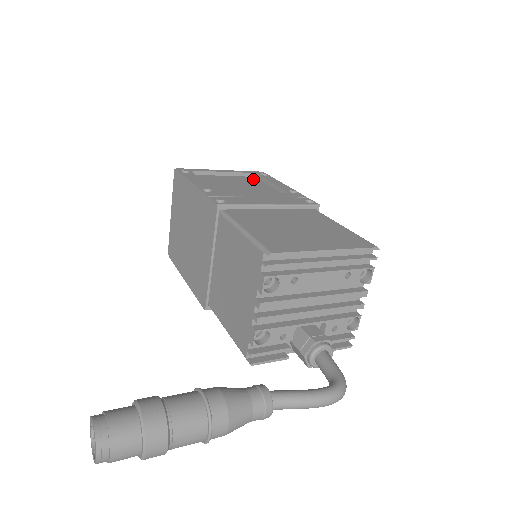
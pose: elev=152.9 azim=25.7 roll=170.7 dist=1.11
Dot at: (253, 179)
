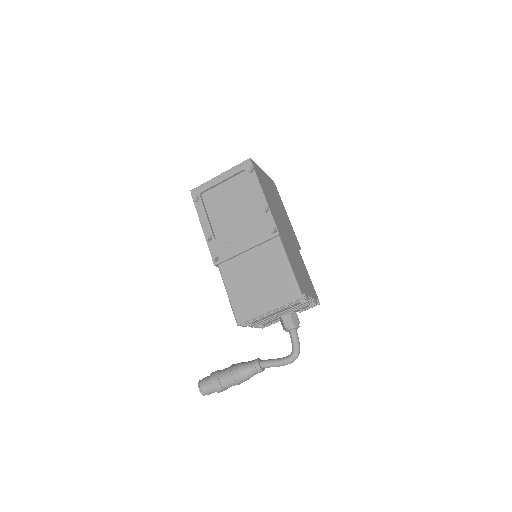
Dot at: (243, 179)
